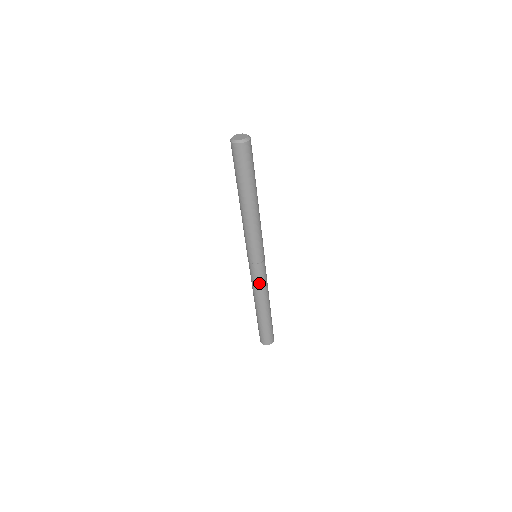
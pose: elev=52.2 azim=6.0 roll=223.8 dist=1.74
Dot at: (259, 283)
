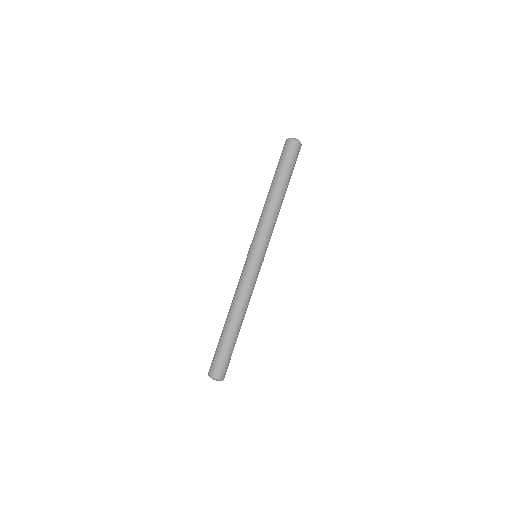
Dot at: (253, 285)
